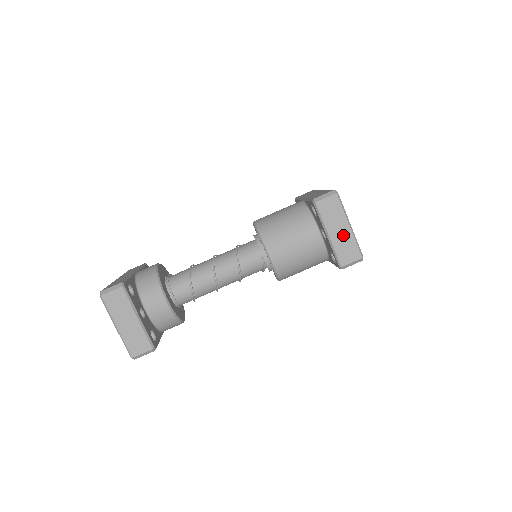
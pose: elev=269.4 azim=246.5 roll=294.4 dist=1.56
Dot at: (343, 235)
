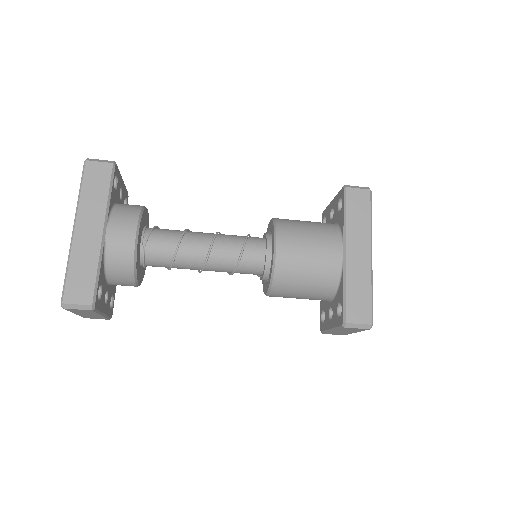
Dot at: (344, 332)
